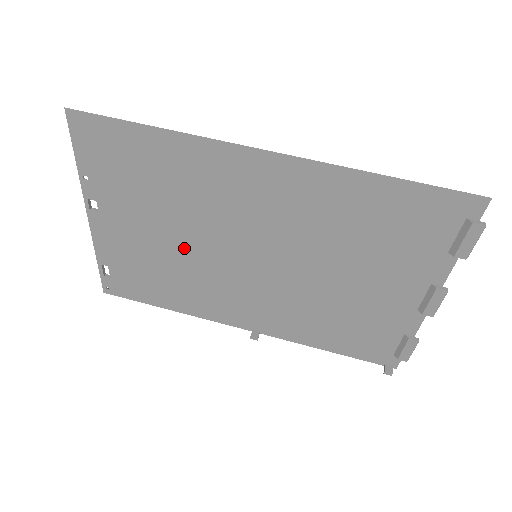
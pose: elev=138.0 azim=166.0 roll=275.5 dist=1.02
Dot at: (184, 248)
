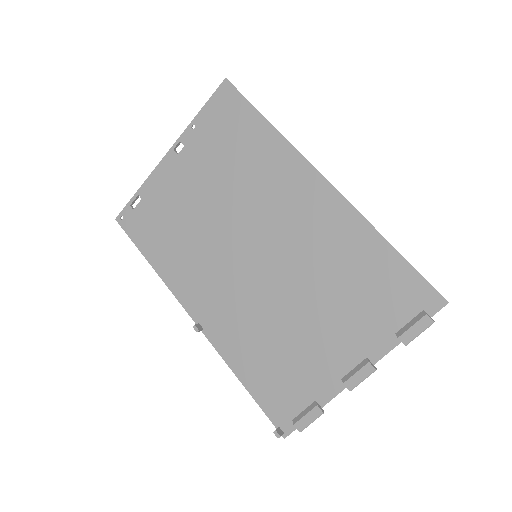
Dot at: (211, 218)
